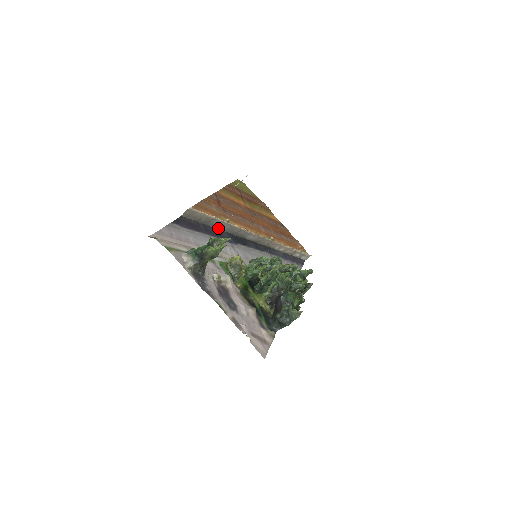
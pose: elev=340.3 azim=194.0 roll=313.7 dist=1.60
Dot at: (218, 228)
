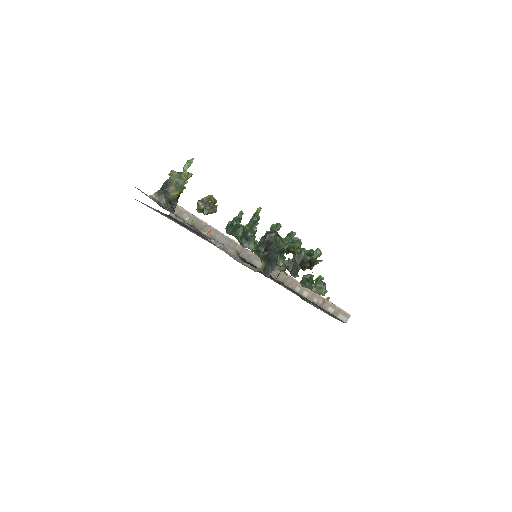
Dot at: occluded
